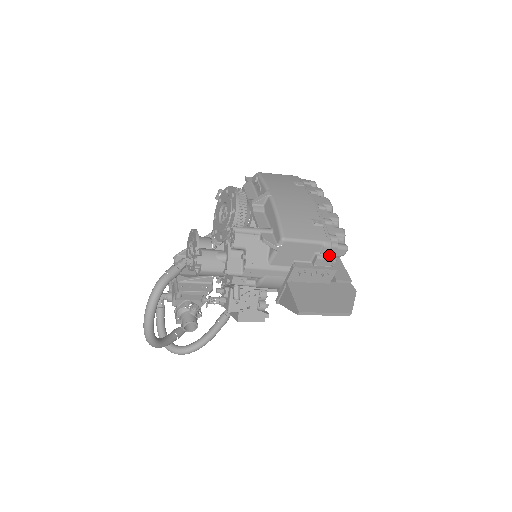
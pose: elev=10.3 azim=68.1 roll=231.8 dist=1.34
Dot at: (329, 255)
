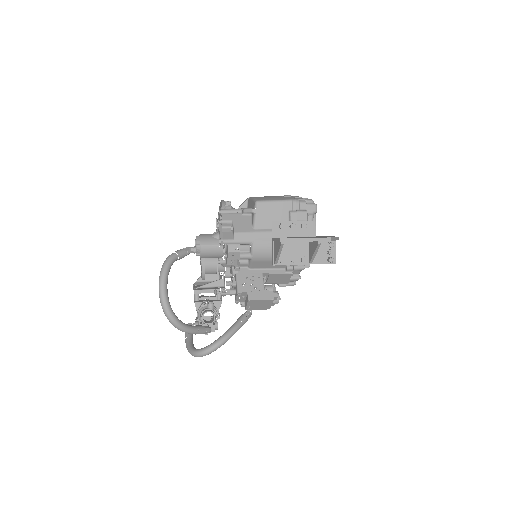
Dot at: (301, 210)
